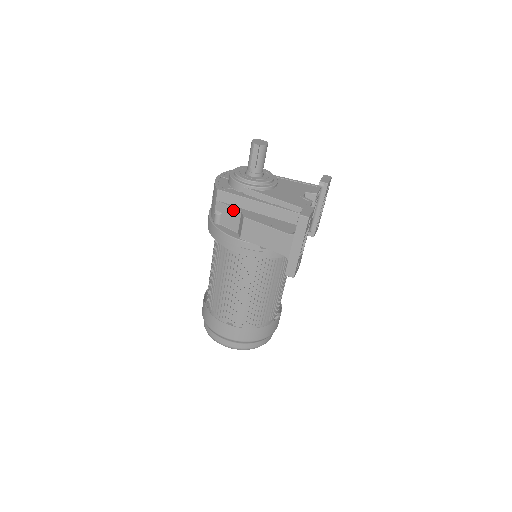
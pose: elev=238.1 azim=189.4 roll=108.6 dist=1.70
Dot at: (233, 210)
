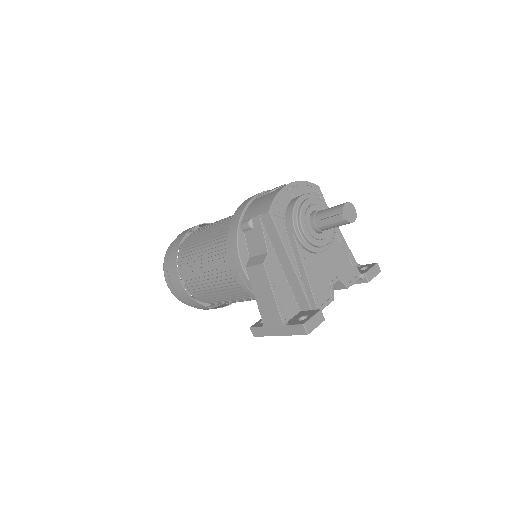
Dot at: (264, 241)
